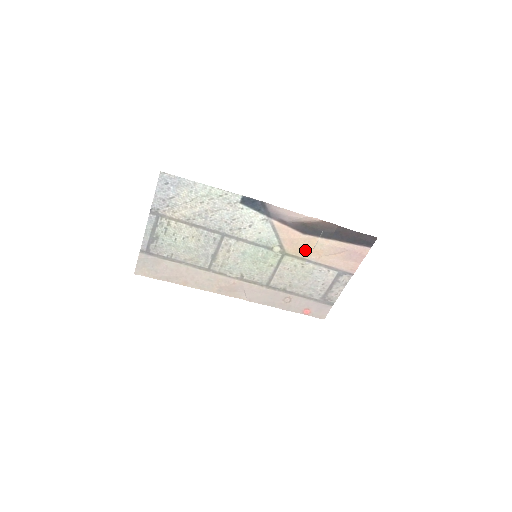
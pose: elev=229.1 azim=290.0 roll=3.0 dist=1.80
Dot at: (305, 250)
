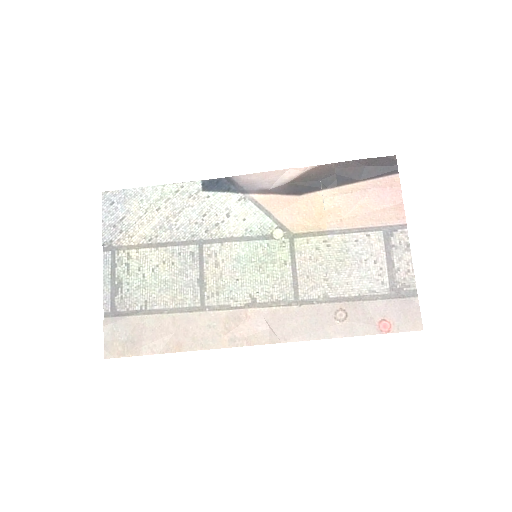
Dot at: (315, 218)
